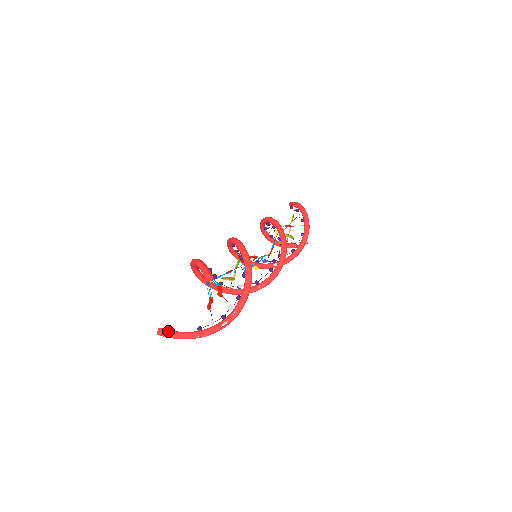
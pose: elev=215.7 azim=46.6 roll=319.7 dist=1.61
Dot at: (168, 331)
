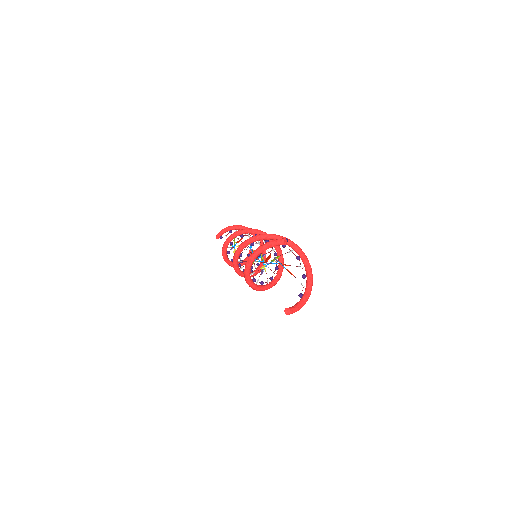
Dot at: (291, 307)
